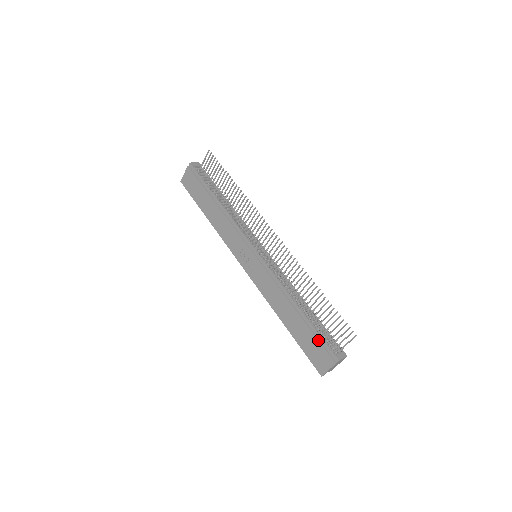
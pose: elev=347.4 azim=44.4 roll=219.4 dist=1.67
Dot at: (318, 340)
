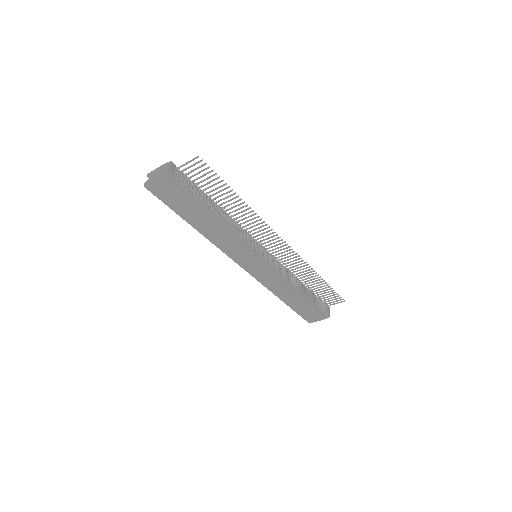
Dot at: (316, 309)
